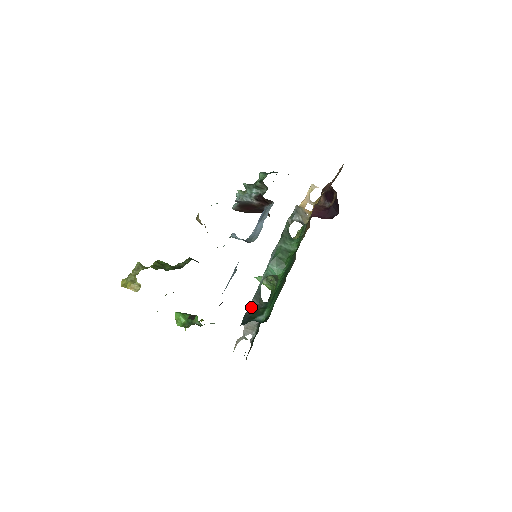
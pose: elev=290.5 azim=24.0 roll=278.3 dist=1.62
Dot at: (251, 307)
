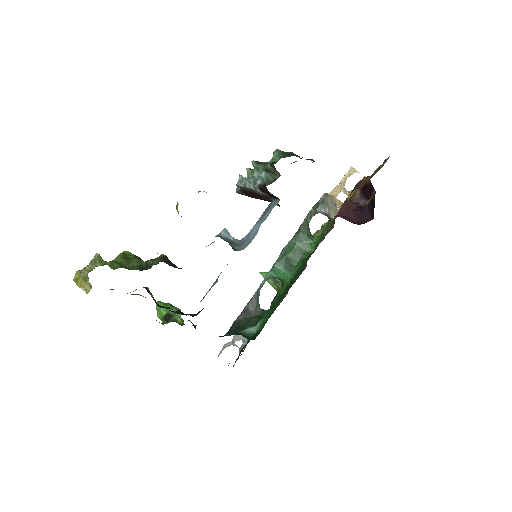
Dot at: (244, 313)
